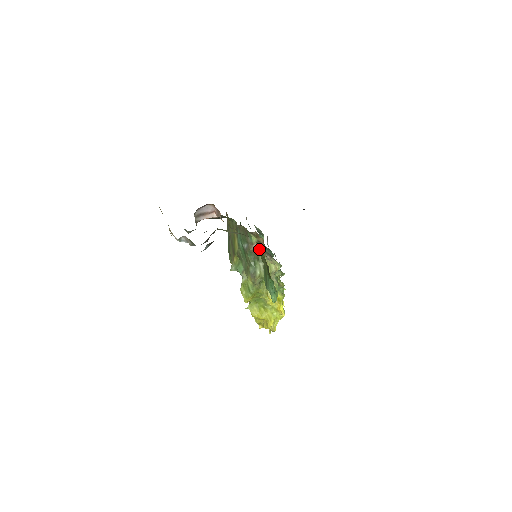
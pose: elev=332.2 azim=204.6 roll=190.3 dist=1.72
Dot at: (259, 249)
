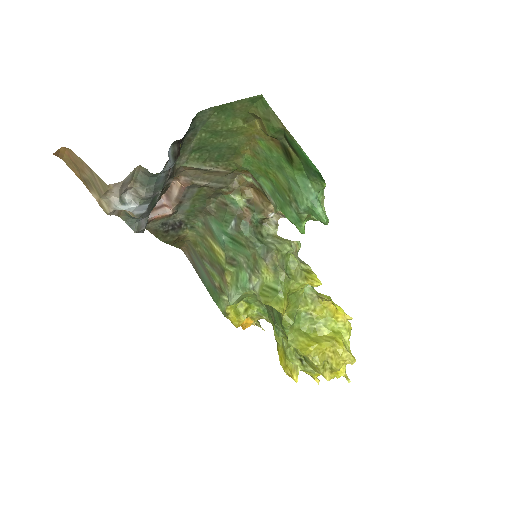
Dot at: (254, 211)
